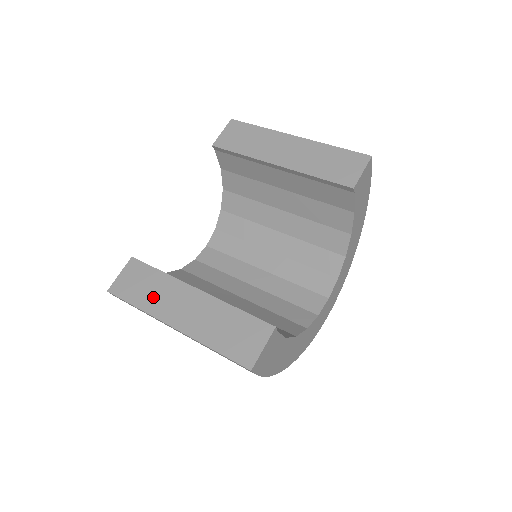
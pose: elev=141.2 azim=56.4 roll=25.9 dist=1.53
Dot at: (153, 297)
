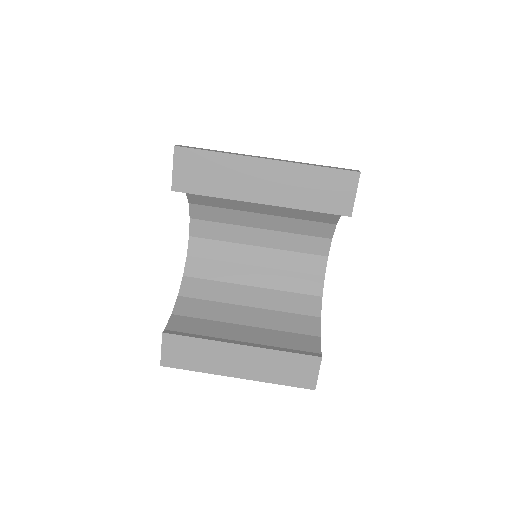
Dot at: (206, 361)
